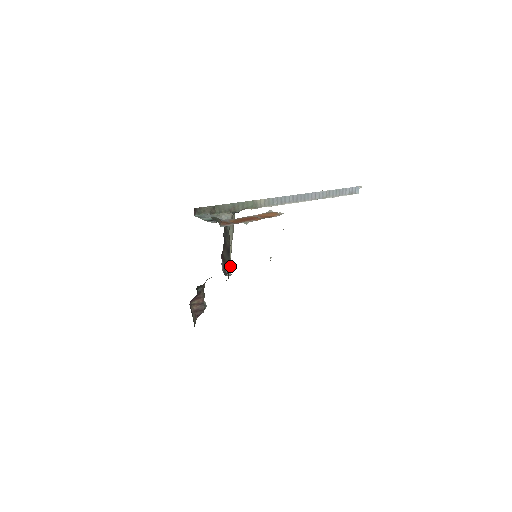
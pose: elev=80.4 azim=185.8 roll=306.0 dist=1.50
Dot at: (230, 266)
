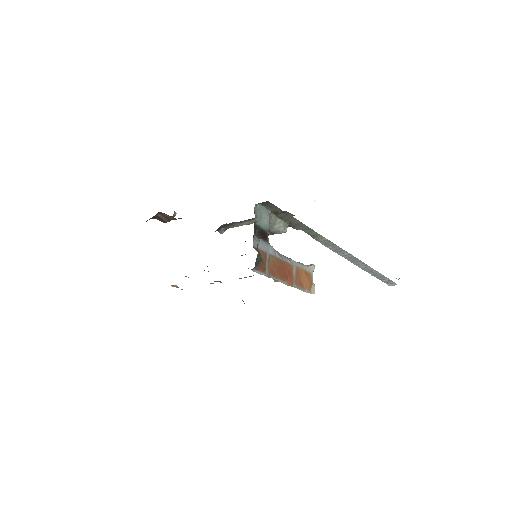
Dot at: (230, 227)
